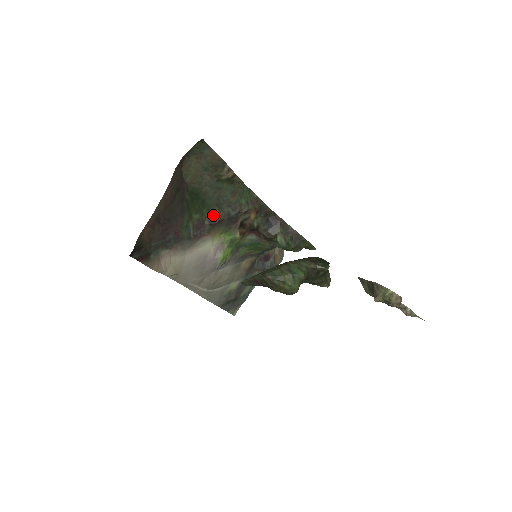
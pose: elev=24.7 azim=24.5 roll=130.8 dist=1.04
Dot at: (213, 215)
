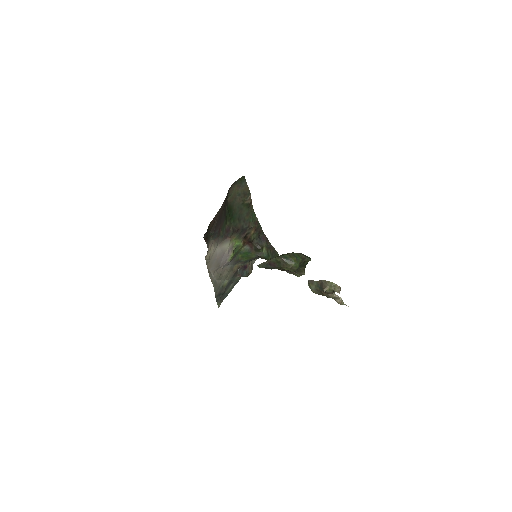
Dot at: (235, 225)
